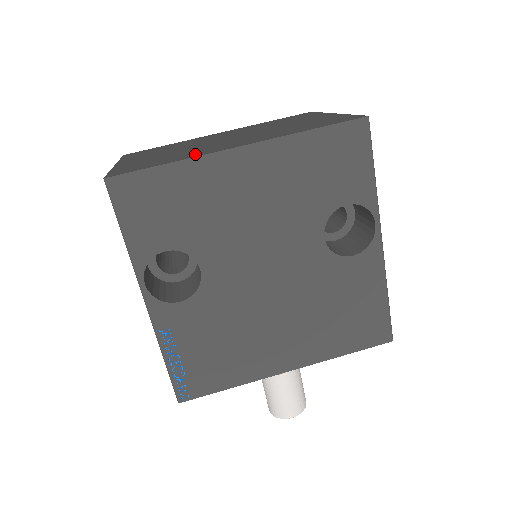
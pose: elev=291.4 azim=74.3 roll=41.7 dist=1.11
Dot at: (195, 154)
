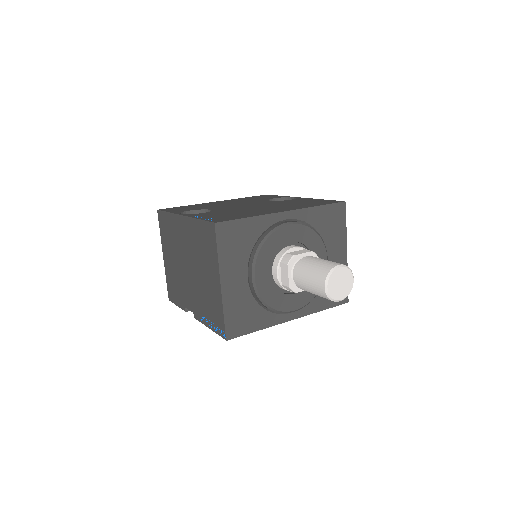
Dot at: occluded
